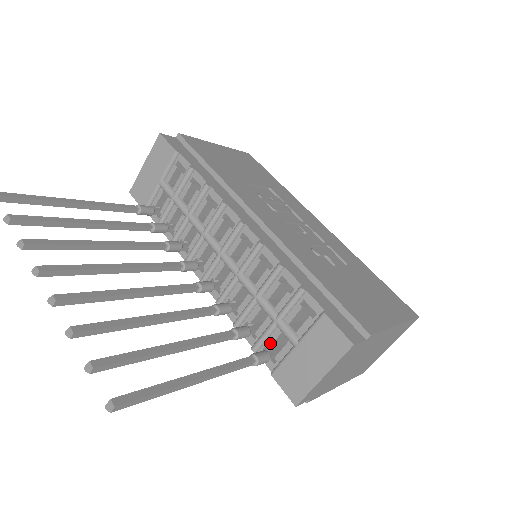
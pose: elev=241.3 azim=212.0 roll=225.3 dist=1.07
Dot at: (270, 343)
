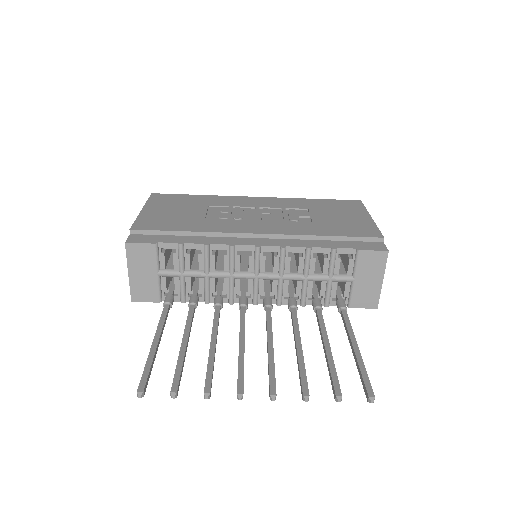
Dot at: (334, 293)
